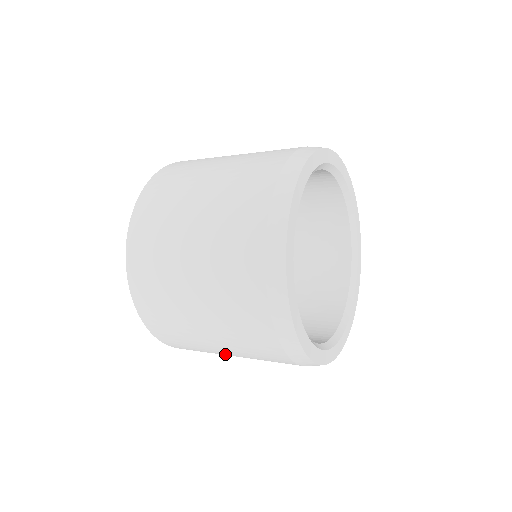
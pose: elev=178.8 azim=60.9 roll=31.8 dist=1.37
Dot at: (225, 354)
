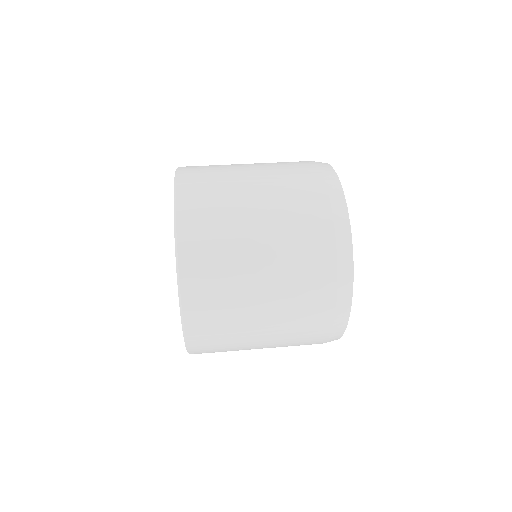
Dot at: occluded
